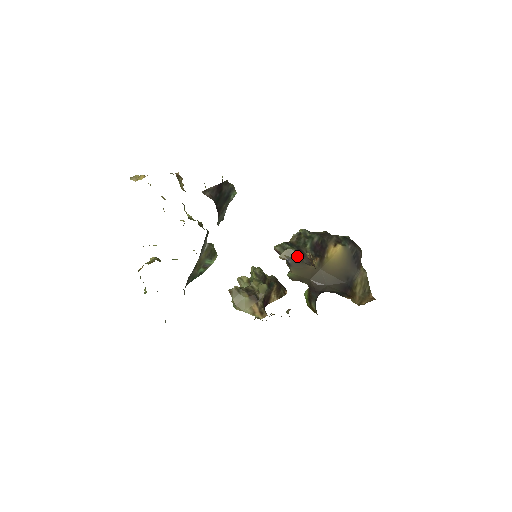
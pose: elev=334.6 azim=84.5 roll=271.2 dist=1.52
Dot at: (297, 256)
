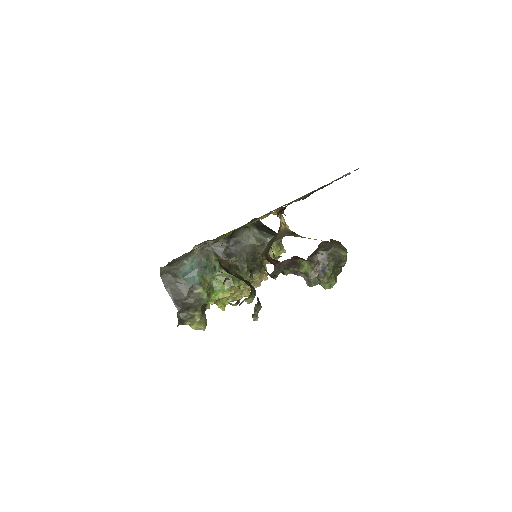
Dot at: occluded
